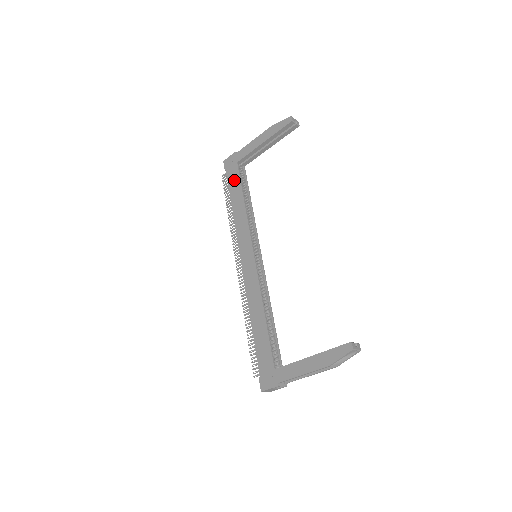
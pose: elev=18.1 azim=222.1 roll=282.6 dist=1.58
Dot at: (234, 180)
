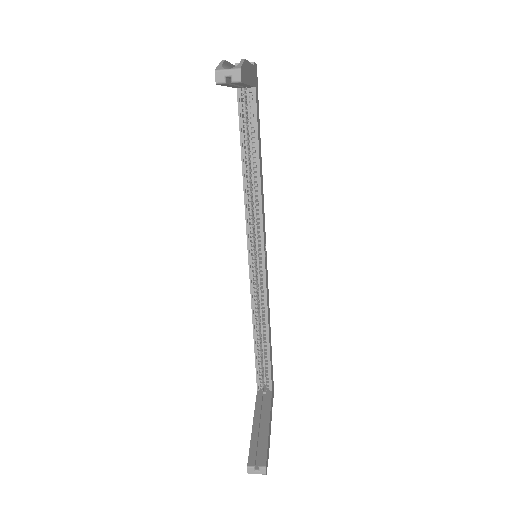
Dot at: occluded
